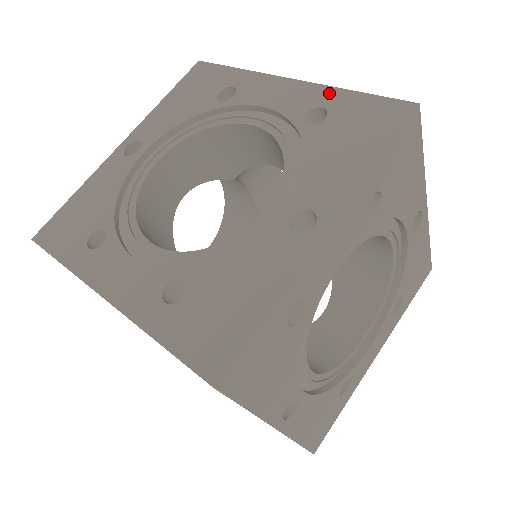
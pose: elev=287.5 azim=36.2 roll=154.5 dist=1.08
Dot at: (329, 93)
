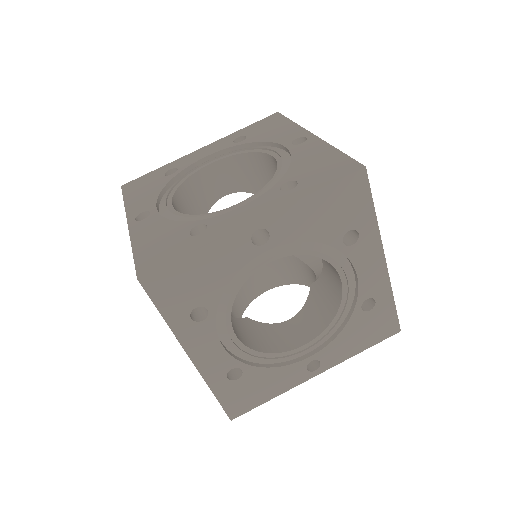
Dot at: (232, 135)
